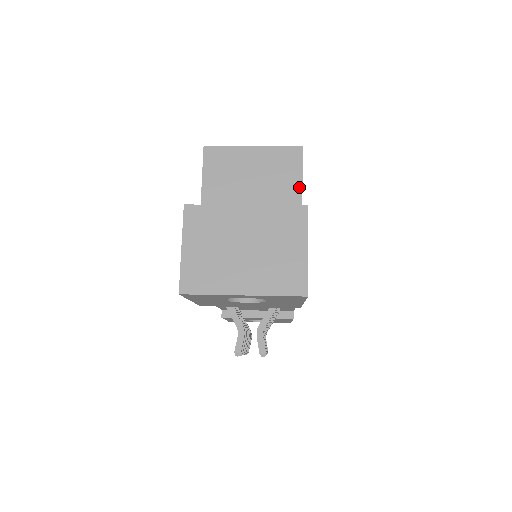
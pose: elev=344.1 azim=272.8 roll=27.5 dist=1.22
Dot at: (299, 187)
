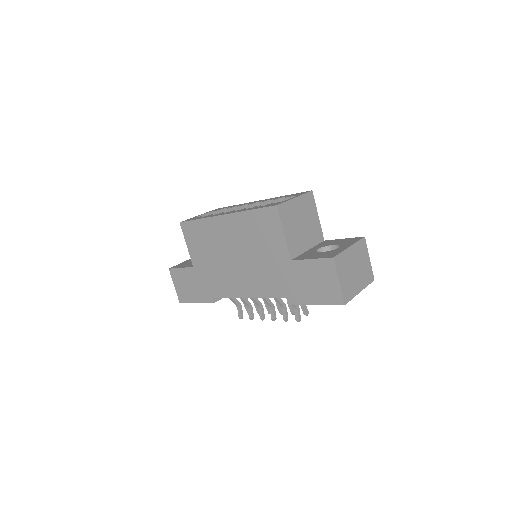
Dot at: (317, 216)
